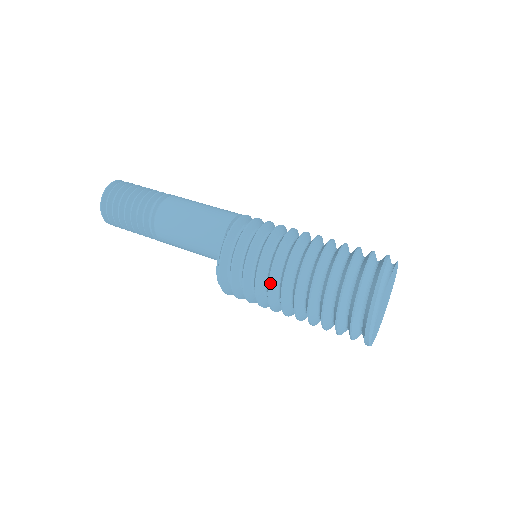
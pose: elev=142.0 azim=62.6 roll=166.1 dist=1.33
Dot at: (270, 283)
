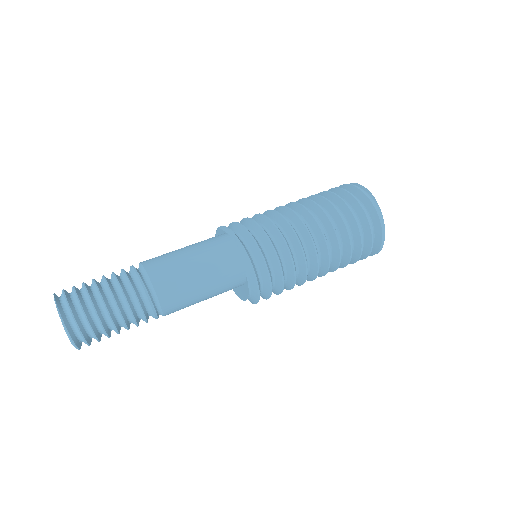
Dot at: occluded
